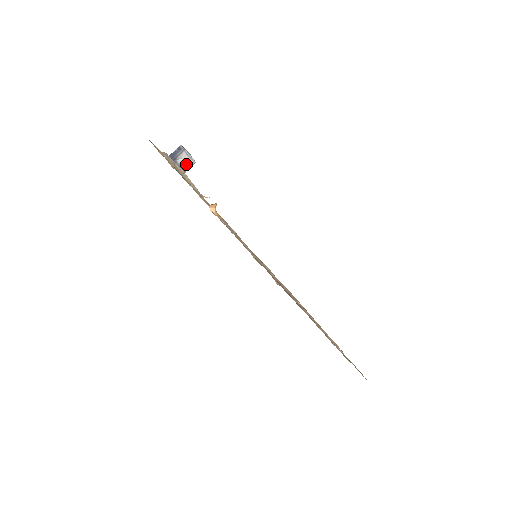
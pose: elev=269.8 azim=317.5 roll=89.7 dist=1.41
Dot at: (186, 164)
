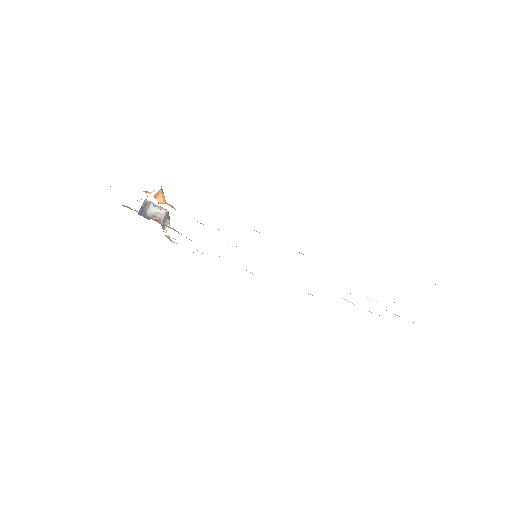
Dot at: (158, 215)
